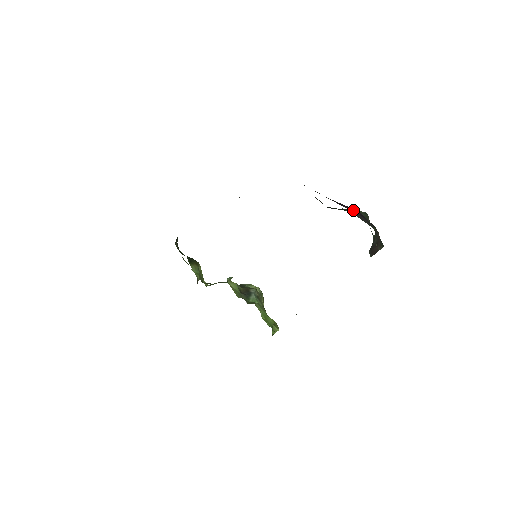
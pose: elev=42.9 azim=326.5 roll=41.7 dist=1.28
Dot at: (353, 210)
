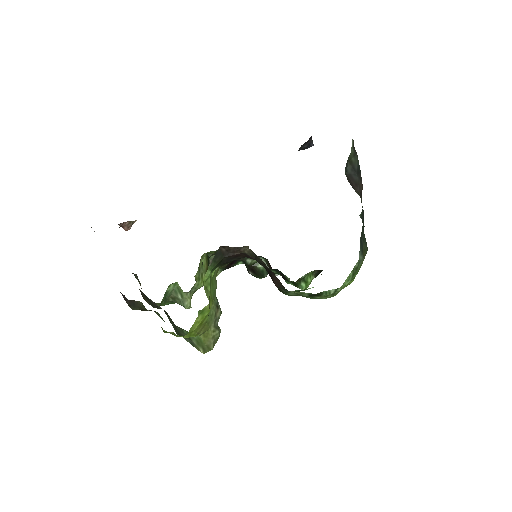
Dot at: occluded
